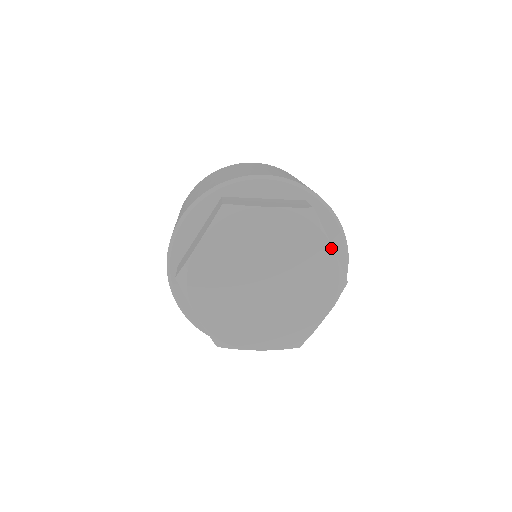
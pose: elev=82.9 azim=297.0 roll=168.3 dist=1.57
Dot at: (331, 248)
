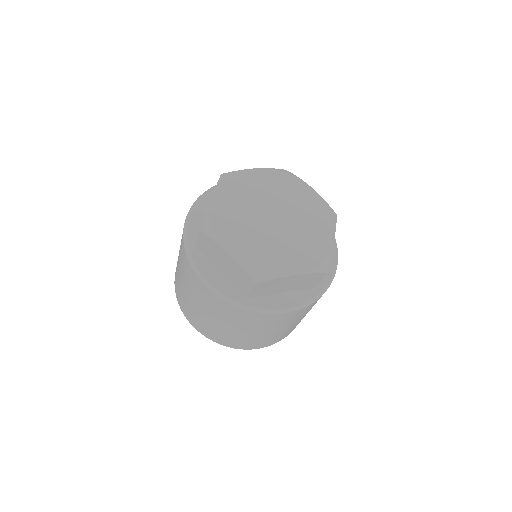
Dot at: (333, 239)
